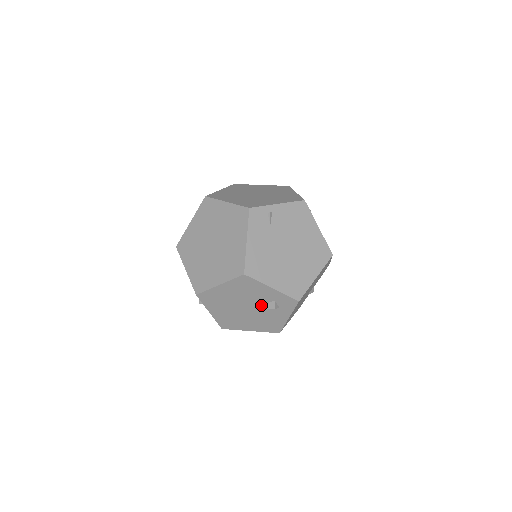
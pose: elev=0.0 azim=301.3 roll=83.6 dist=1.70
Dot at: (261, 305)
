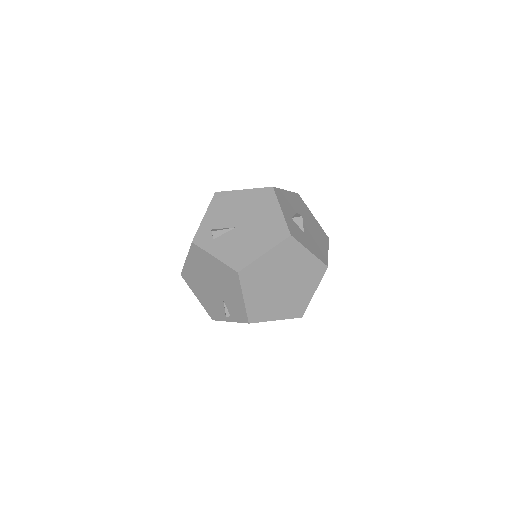
Dot at: occluded
